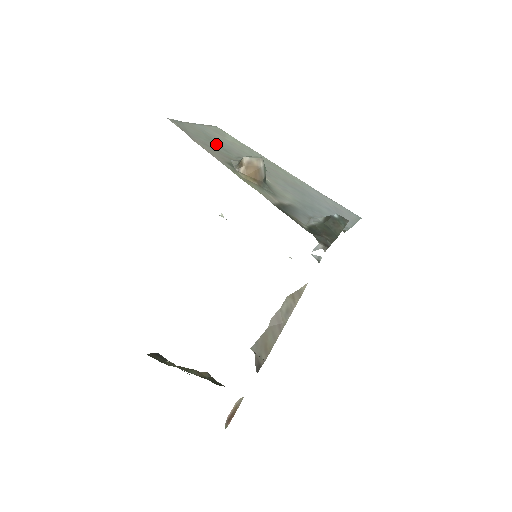
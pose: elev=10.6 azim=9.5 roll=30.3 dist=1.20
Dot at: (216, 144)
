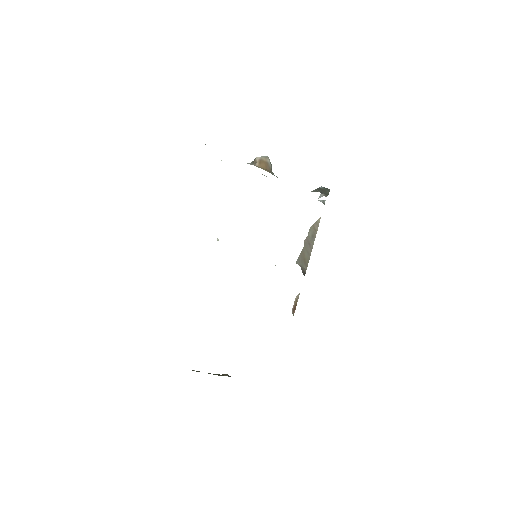
Dot at: occluded
